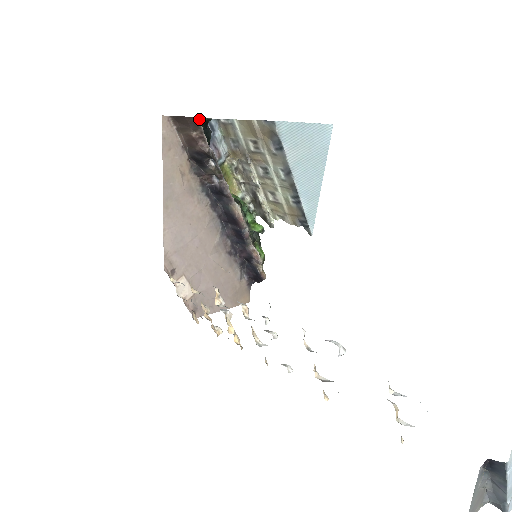
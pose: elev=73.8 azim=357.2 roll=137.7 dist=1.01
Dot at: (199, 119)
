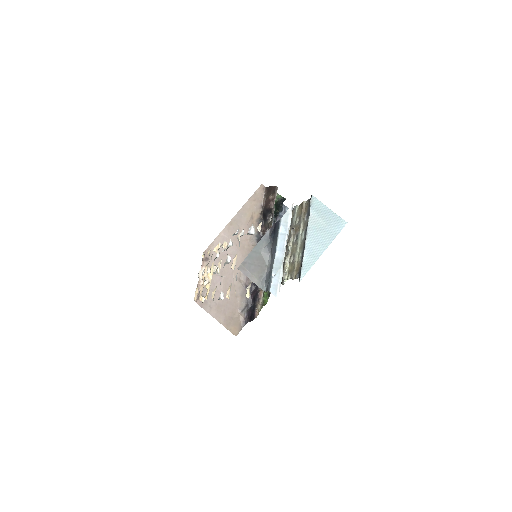
Dot at: (279, 195)
